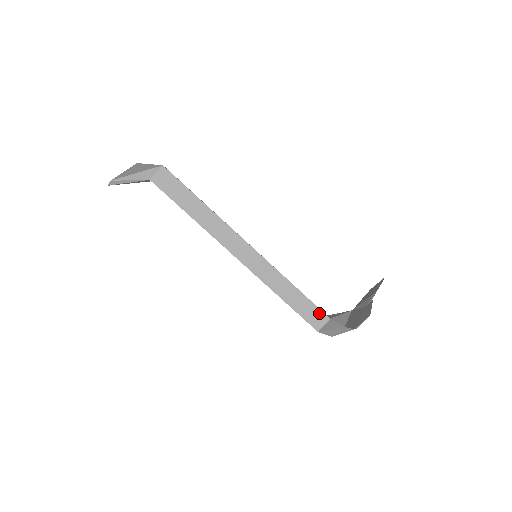
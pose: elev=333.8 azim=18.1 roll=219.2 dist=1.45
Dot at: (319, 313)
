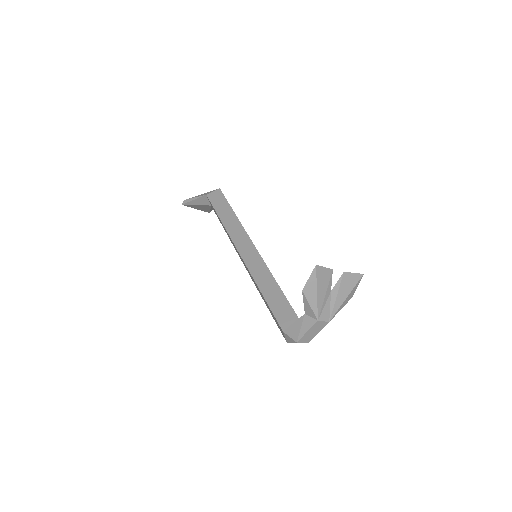
Dot at: (291, 314)
